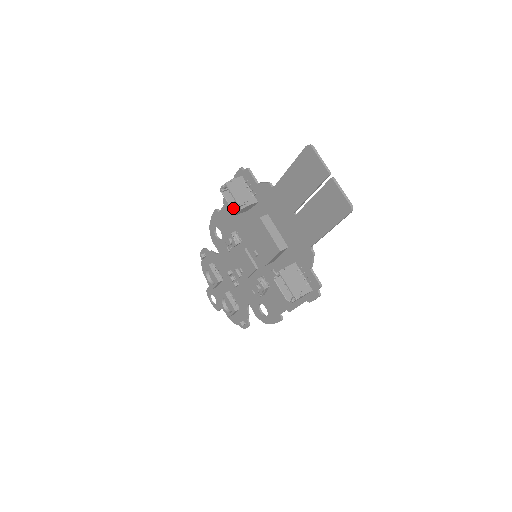
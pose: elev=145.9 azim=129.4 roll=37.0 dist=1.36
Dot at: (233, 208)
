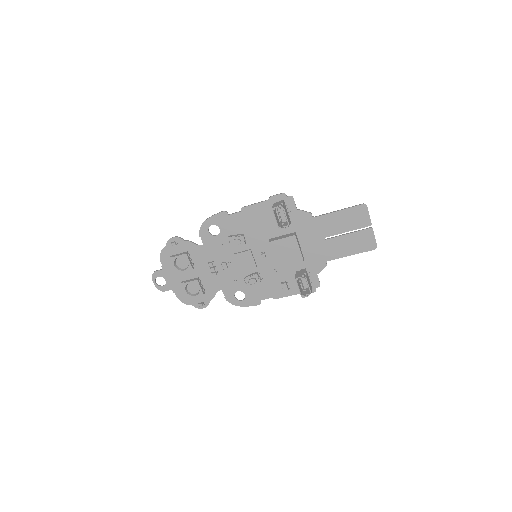
Dot at: (278, 224)
